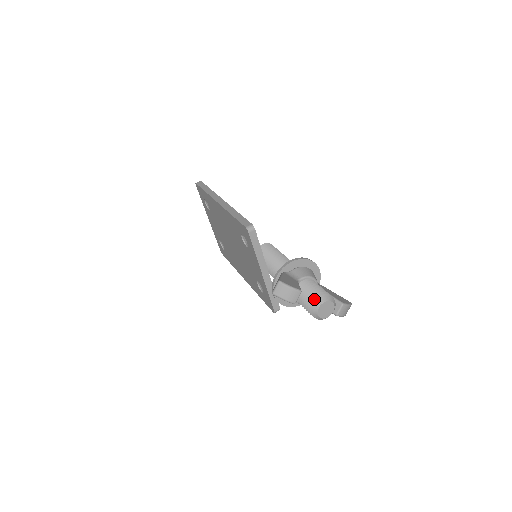
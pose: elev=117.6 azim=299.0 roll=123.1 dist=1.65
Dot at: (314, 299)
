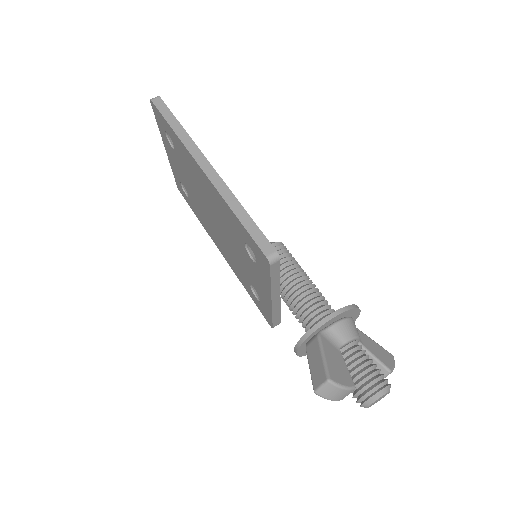
Dot at: (366, 388)
